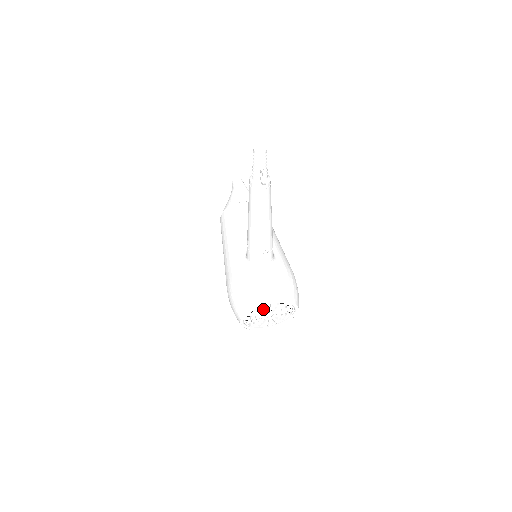
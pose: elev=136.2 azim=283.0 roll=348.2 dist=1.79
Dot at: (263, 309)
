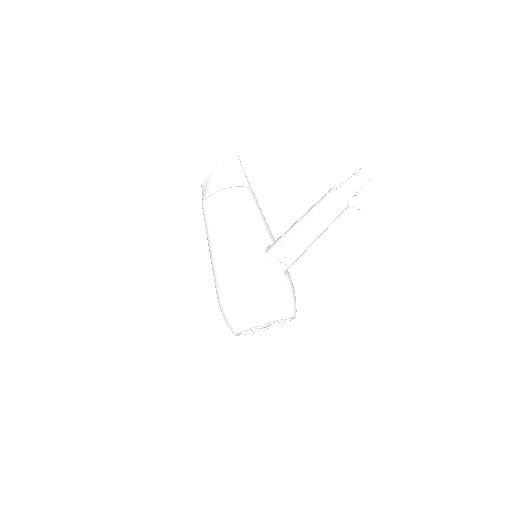
Dot at: (272, 322)
